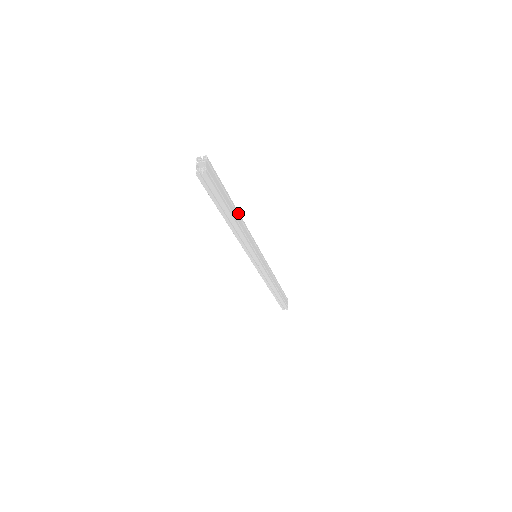
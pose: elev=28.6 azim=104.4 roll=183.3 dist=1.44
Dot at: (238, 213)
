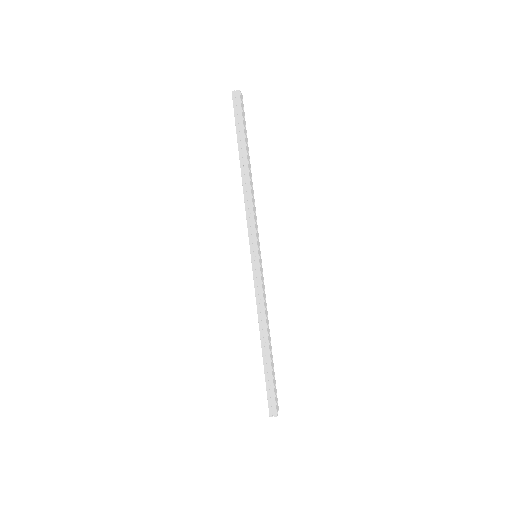
Dot at: (251, 177)
